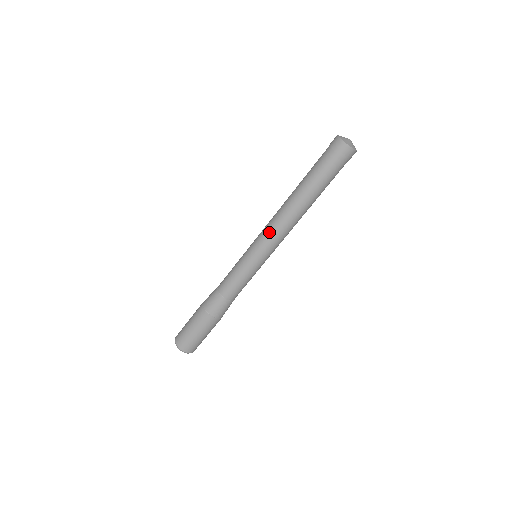
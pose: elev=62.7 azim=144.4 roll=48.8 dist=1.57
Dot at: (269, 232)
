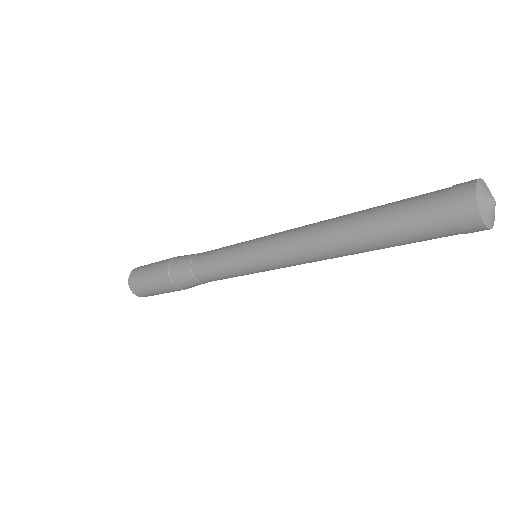
Dot at: (282, 249)
